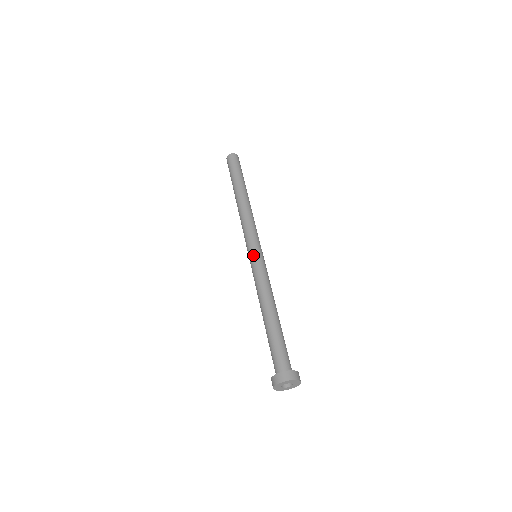
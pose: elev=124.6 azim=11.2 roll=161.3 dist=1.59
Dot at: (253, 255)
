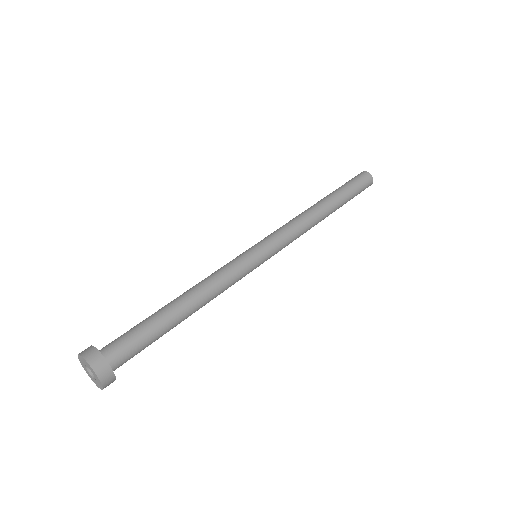
Dot at: (254, 250)
